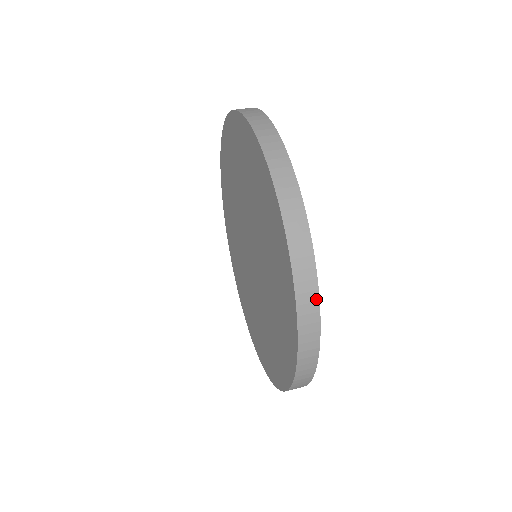
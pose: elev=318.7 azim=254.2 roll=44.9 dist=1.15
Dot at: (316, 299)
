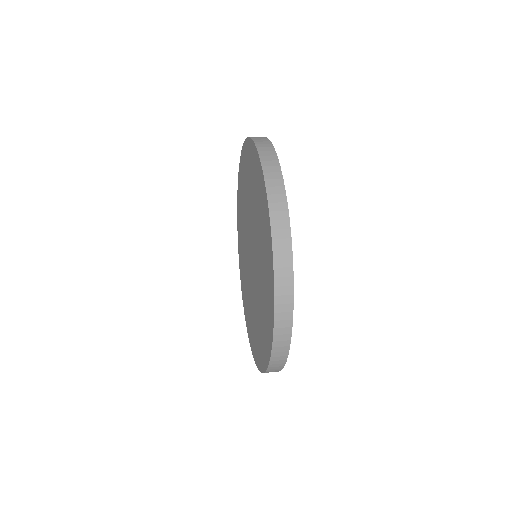
Dot at: (268, 141)
